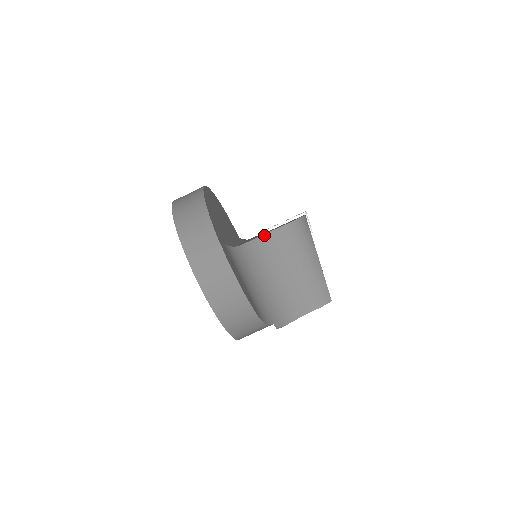
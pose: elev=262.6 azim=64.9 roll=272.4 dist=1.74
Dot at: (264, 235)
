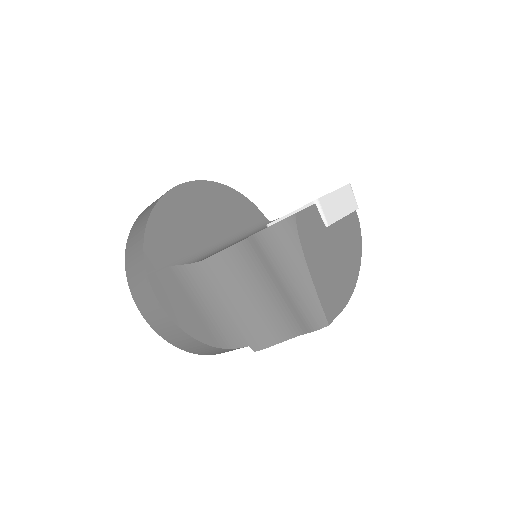
Dot at: (236, 244)
